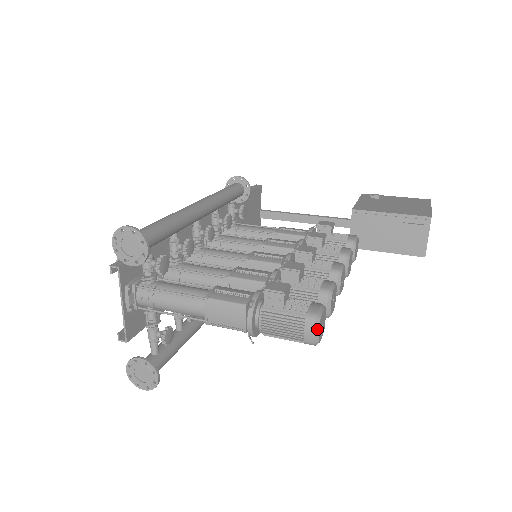
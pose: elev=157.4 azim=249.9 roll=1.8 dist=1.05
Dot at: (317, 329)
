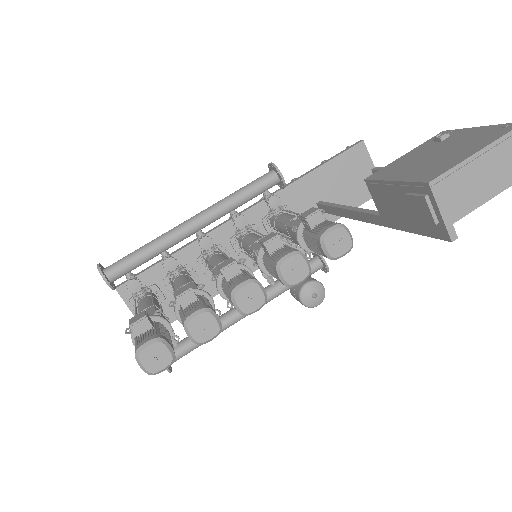
Dot at: (139, 363)
